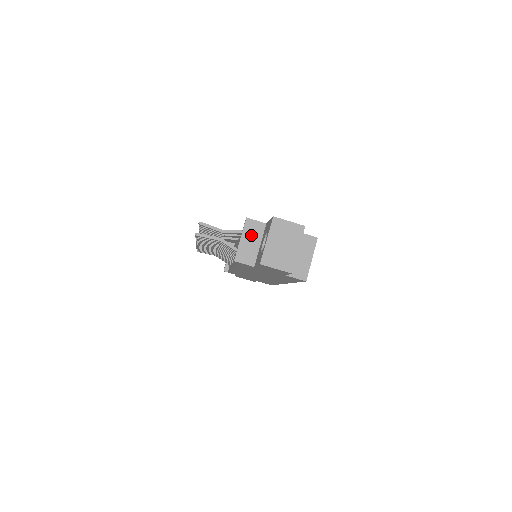
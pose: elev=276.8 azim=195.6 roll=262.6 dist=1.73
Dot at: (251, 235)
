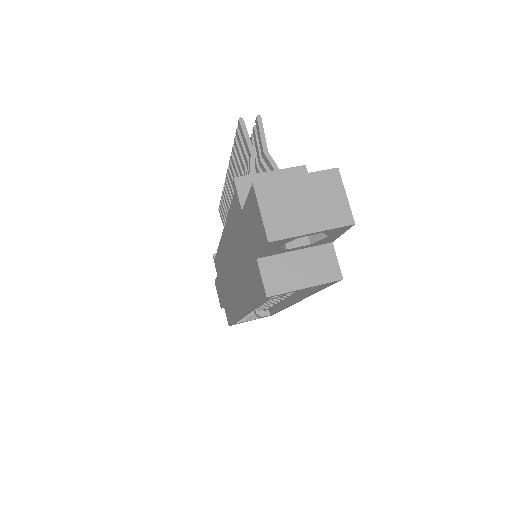
Dot at: occluded
